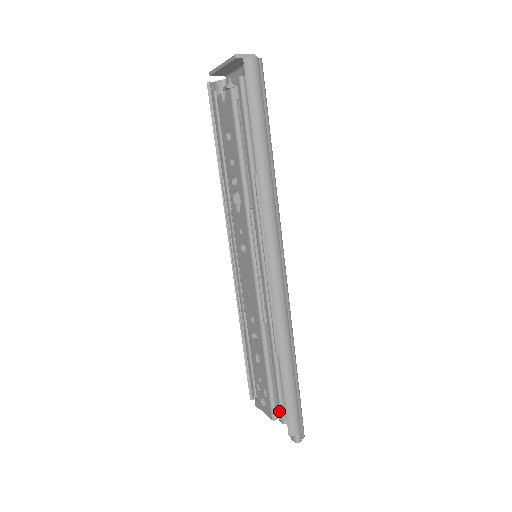
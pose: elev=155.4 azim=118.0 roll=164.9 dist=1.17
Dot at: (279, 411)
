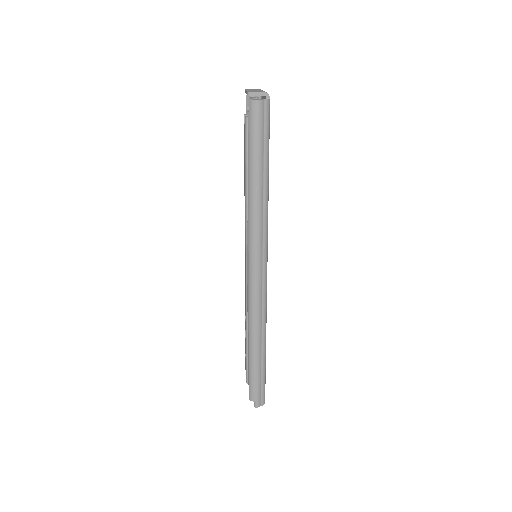
Dot at: (248, 379)
